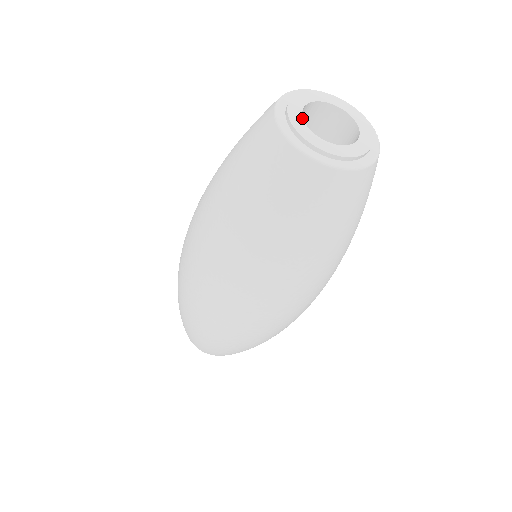
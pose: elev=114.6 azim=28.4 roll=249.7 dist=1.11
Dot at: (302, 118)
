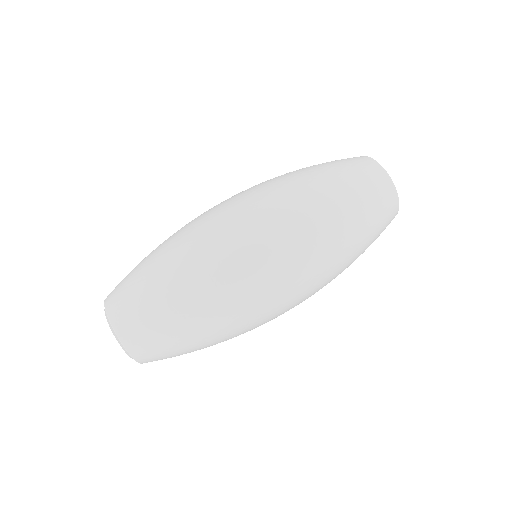
Dot at: occluded
